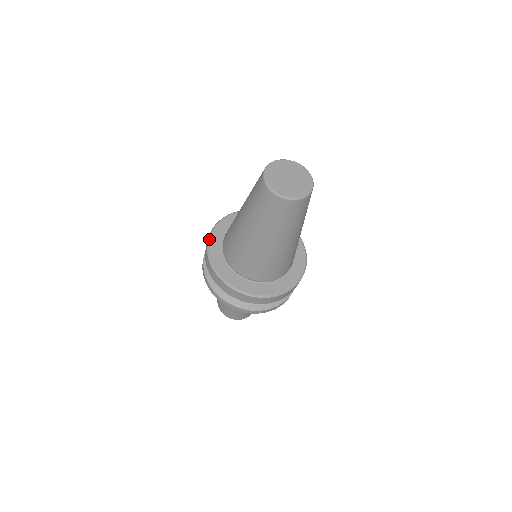
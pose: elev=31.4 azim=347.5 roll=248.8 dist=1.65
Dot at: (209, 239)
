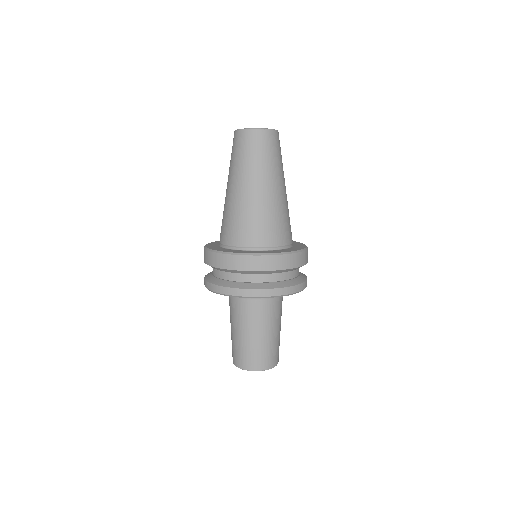
Dot at: (205, 247)
